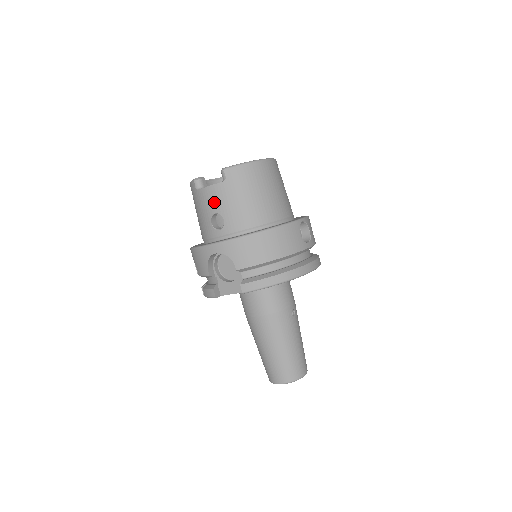
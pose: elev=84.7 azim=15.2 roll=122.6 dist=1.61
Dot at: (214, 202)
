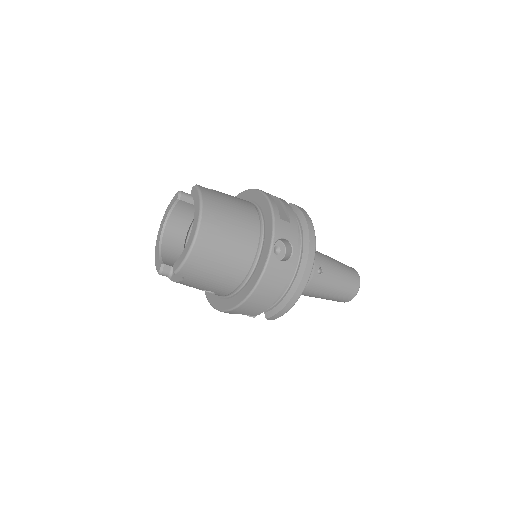
Dot at: occluded
